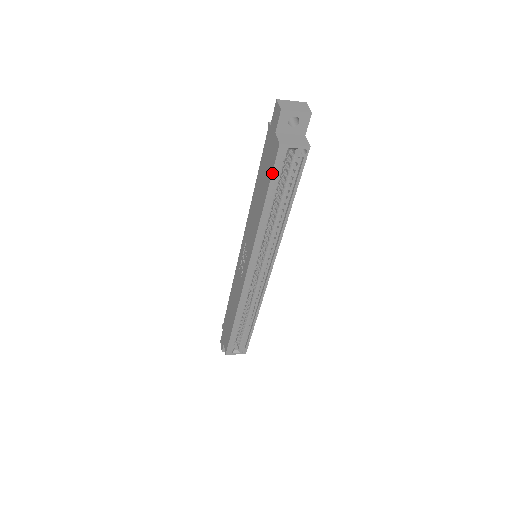
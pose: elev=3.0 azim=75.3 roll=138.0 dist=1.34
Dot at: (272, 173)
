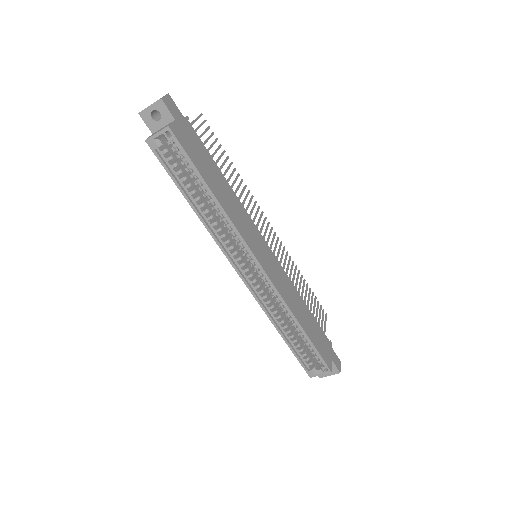
Dot at: (164, 168)
